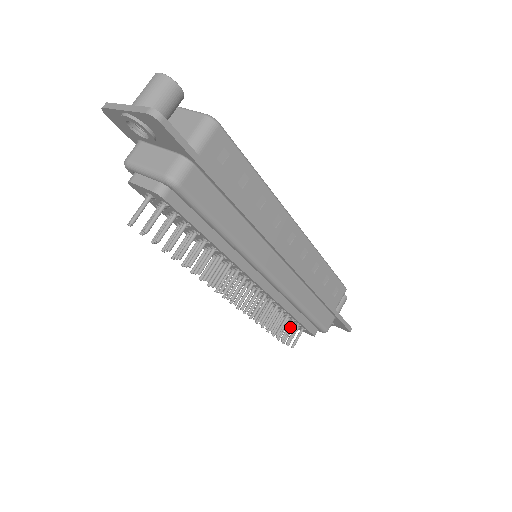
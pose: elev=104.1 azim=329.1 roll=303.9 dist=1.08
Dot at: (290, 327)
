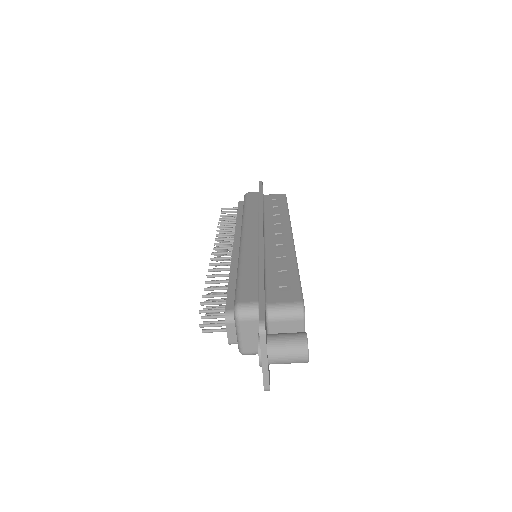
Dot at: occluded
